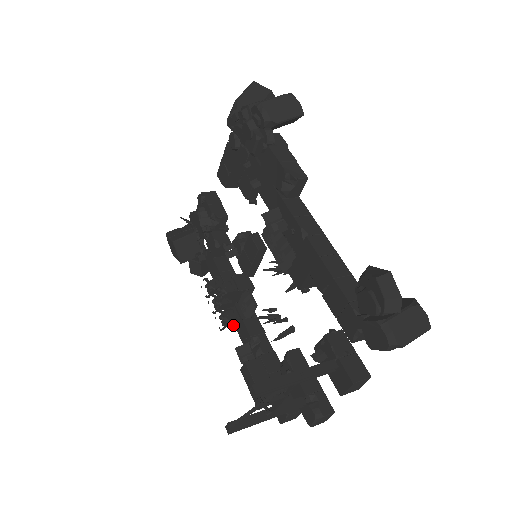
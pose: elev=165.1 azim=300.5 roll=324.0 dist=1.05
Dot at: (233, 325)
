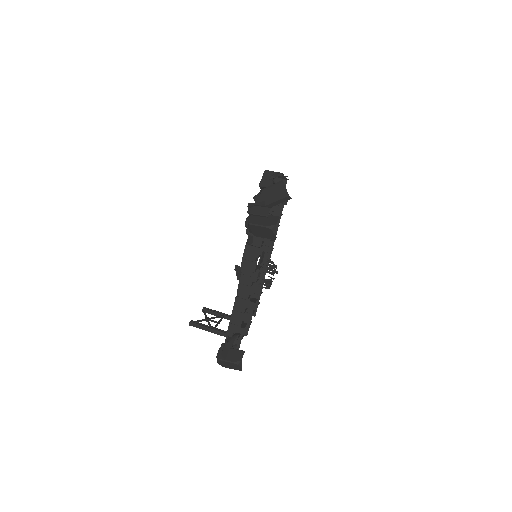
Dot at: occluded
